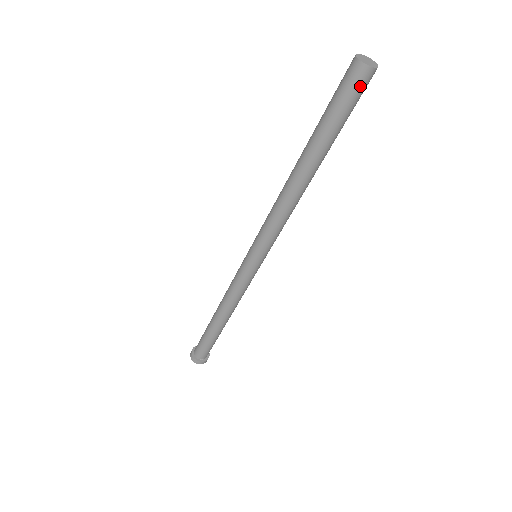
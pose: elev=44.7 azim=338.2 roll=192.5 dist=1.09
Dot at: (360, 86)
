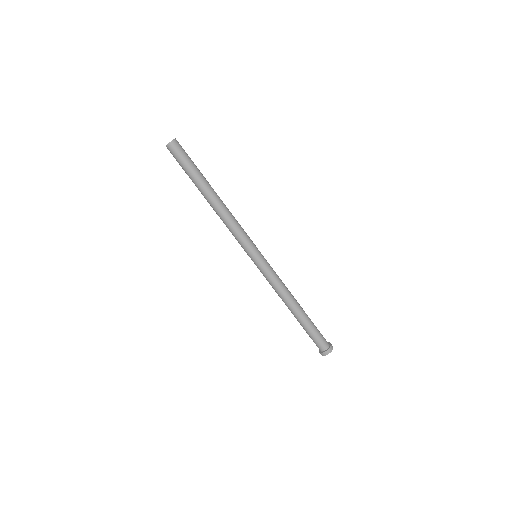
Dot at: (173, 153)
